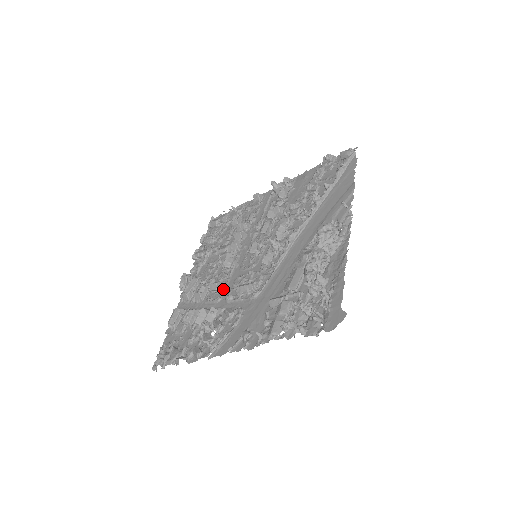
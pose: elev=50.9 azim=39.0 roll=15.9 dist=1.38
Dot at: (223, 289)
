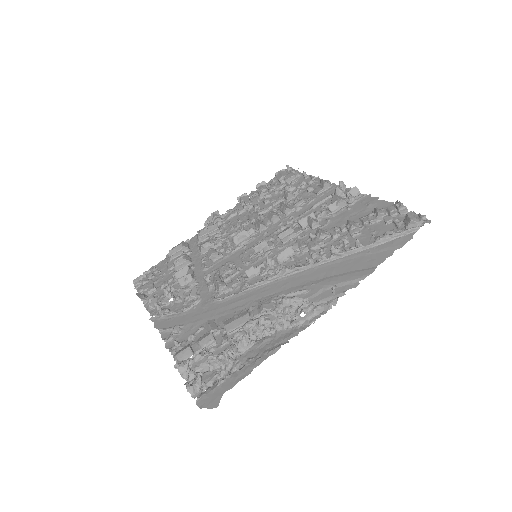
Dot at: (216, 261)
